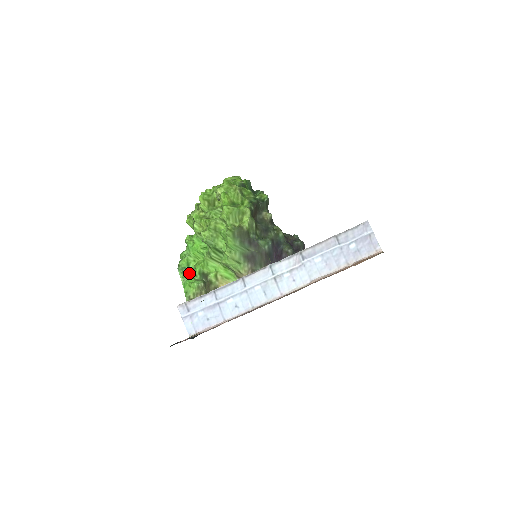
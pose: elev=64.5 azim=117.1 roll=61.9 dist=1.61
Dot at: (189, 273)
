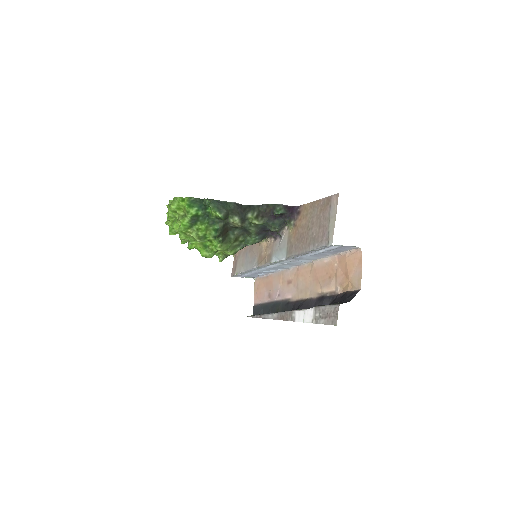
Dot at: occluded
